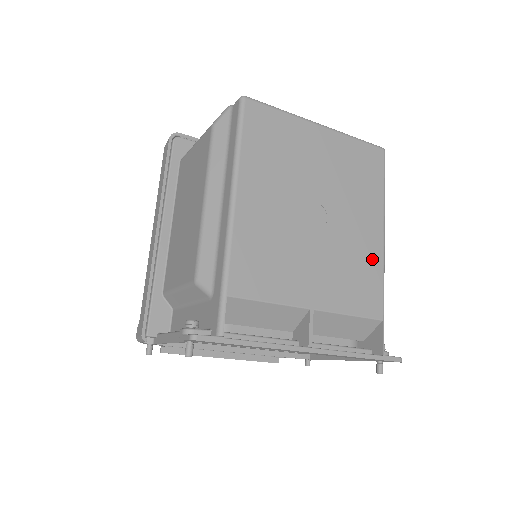
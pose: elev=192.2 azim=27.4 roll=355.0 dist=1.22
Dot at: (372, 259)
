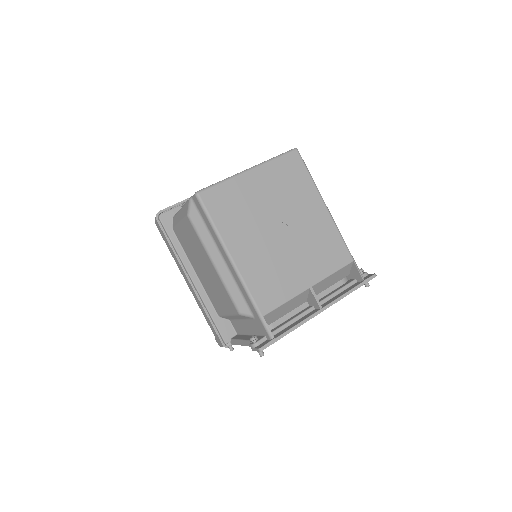
Dot at: (328, 230)
